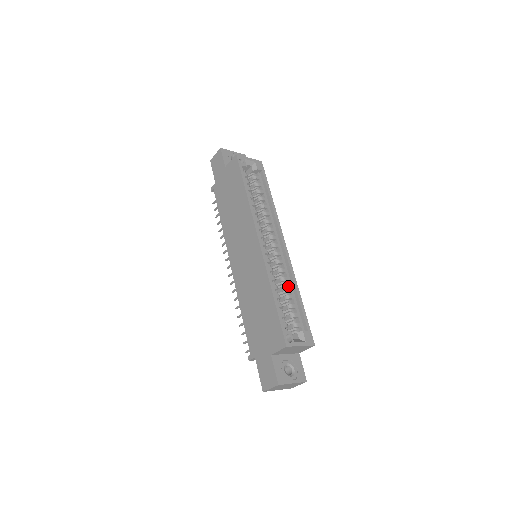
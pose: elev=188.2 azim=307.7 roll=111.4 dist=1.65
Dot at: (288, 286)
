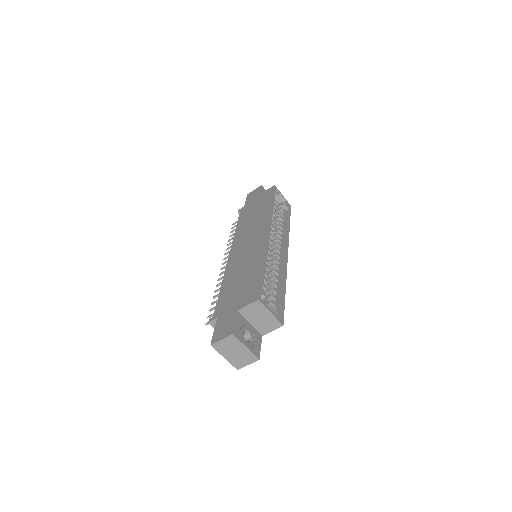
Dot at: (277, 277)
